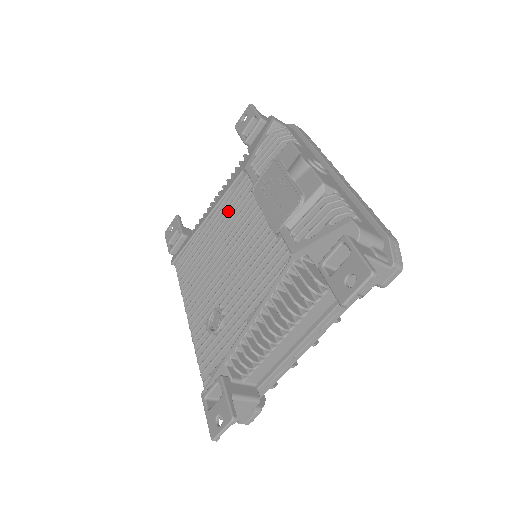
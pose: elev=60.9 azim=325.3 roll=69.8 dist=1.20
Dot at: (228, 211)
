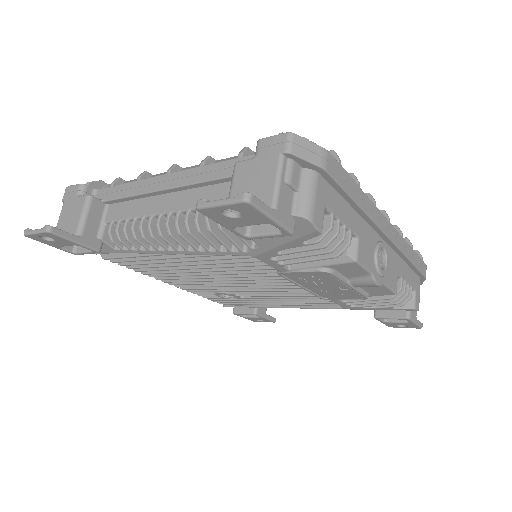
Dot at: (213, 258)
